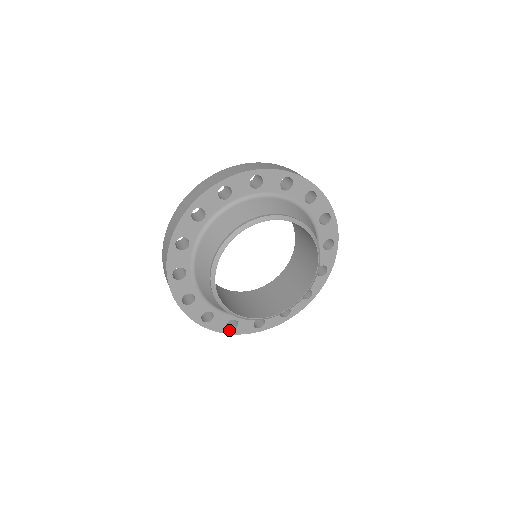
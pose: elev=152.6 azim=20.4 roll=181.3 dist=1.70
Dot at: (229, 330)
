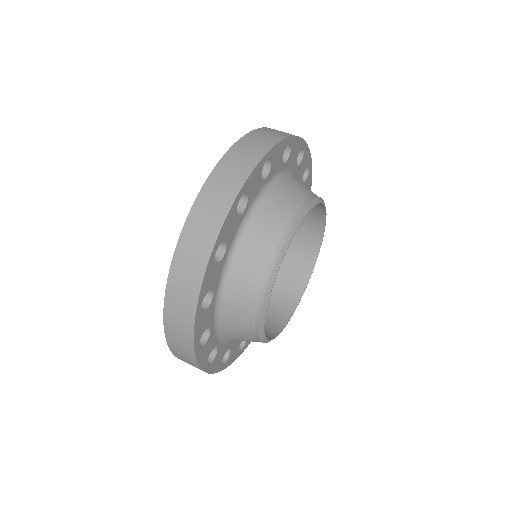
Dot at: occluded
